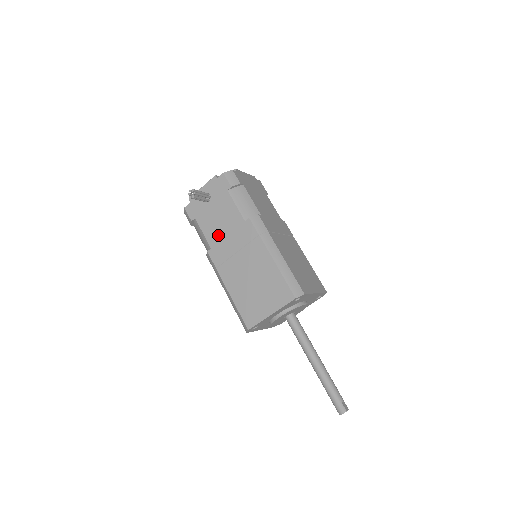
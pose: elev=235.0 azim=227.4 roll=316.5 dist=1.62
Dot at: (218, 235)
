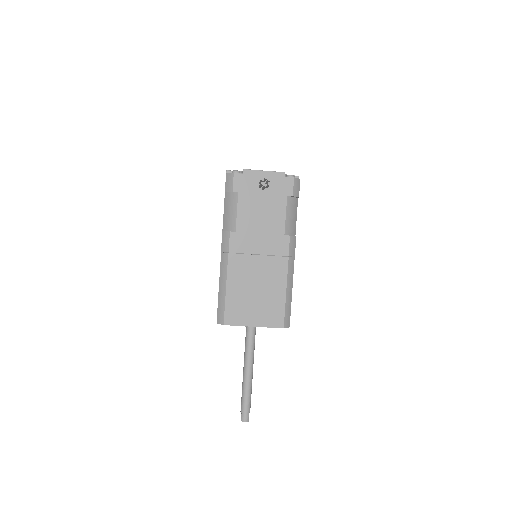
Dot at: (251, 226)
